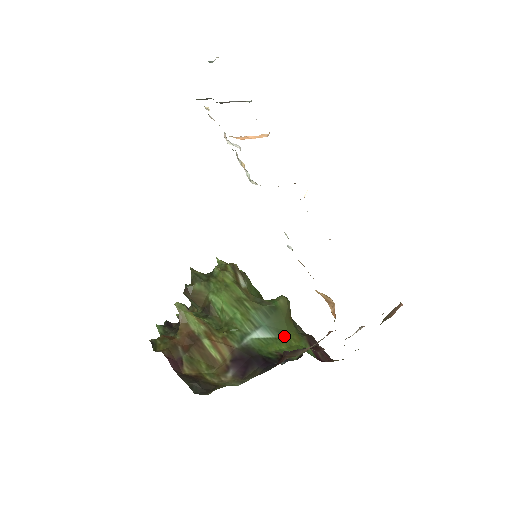
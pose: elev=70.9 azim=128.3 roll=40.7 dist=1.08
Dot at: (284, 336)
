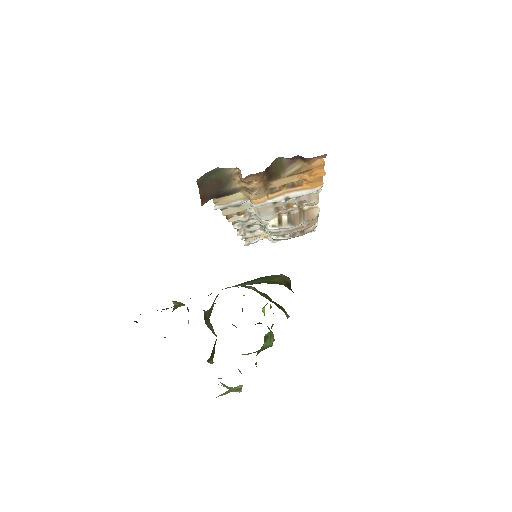
Dot at: (260, 283)
